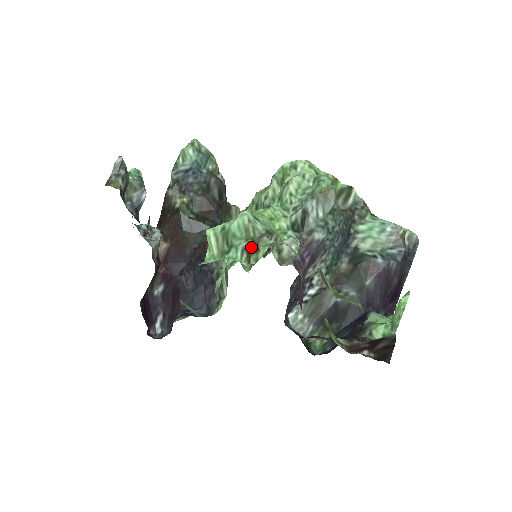
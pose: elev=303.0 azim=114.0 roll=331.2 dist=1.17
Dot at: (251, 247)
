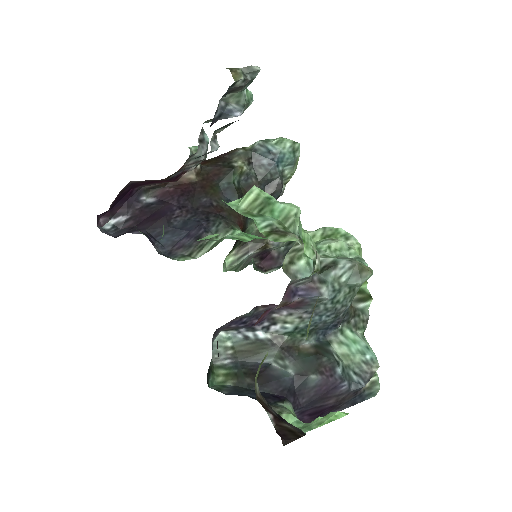
Dot at: (279, 230)
